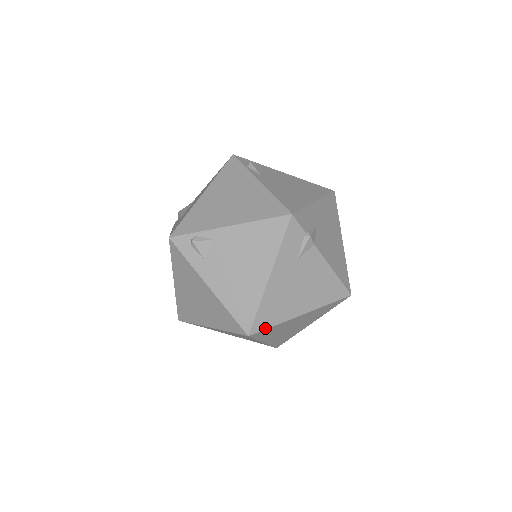
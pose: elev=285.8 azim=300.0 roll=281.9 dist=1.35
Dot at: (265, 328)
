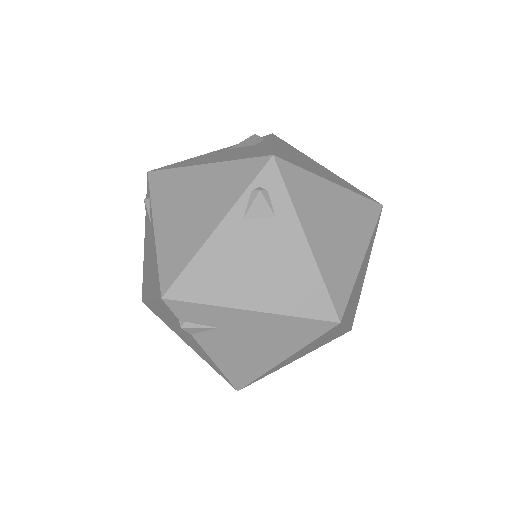
Dot at: (155, 313)
